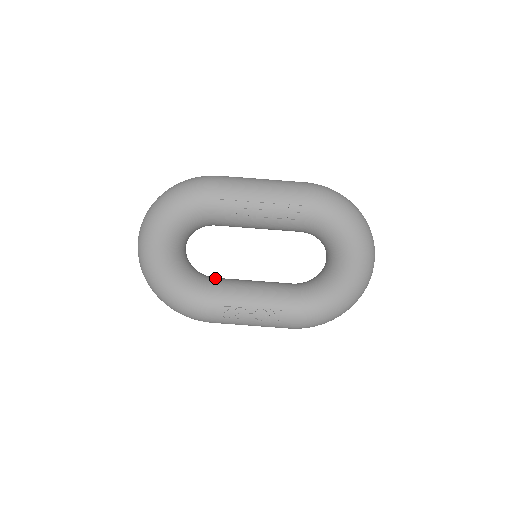
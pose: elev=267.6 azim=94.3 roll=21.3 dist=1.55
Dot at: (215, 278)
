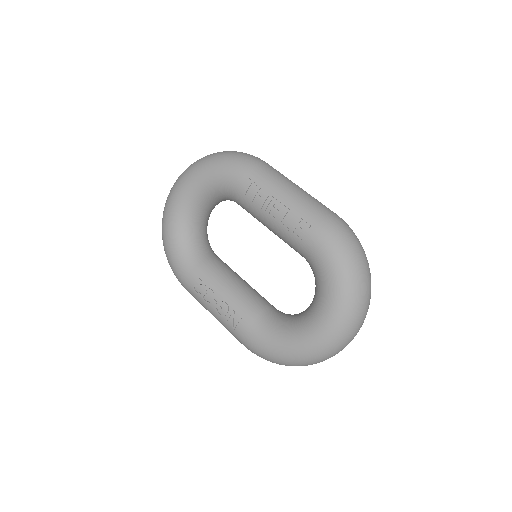
Dot at: (216, 255)
